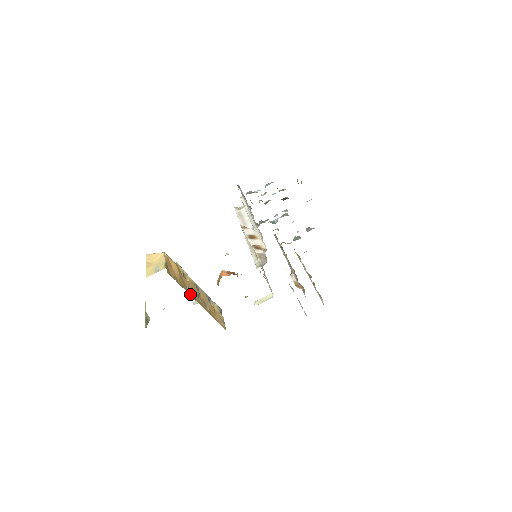
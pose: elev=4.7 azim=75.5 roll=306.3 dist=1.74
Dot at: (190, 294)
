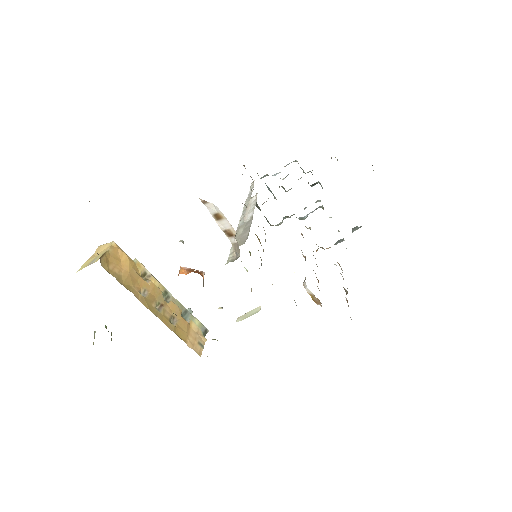
Dot at: (141, 299)
